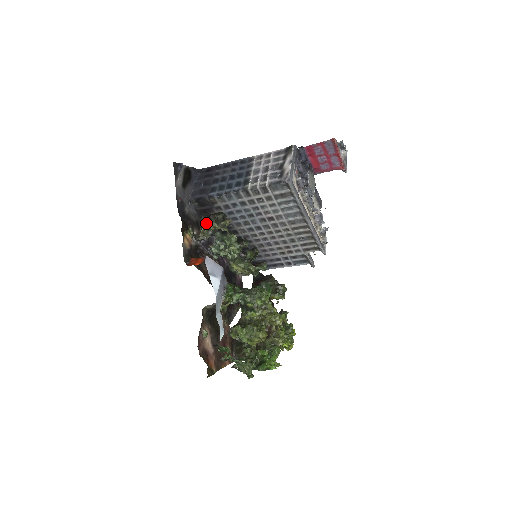
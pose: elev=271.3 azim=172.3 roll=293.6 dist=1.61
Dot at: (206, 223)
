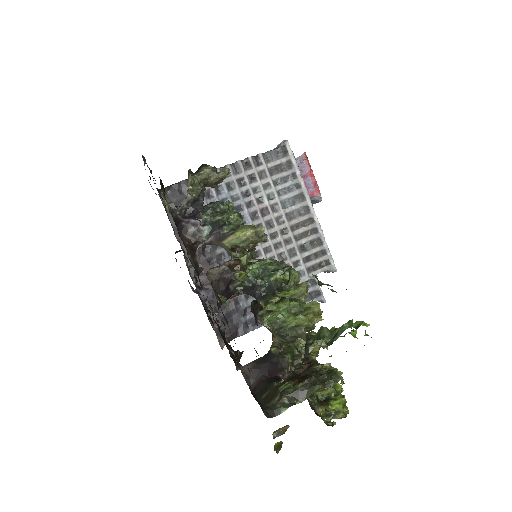
Dot at: (196, 173)
